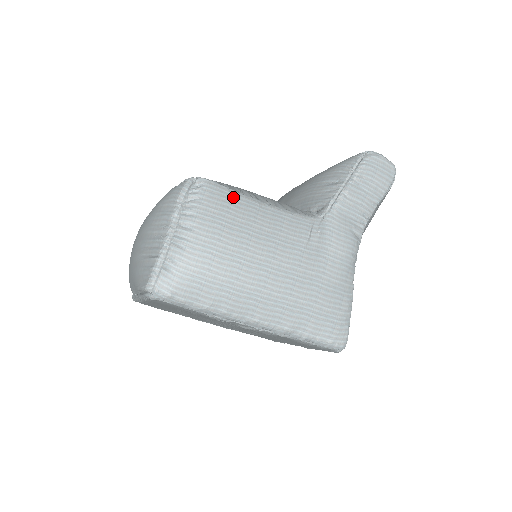
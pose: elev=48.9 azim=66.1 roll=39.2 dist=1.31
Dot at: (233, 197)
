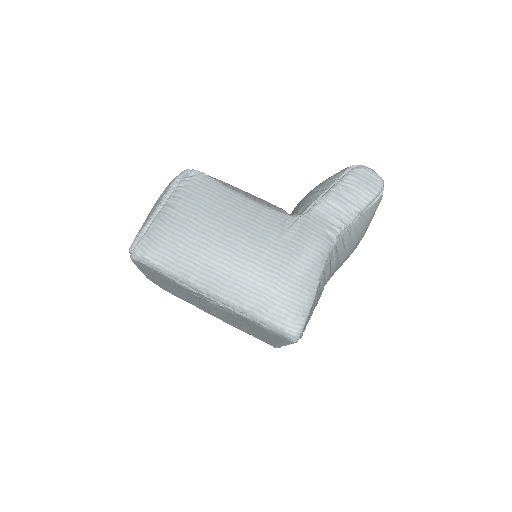
Dot at: (218, 188)
